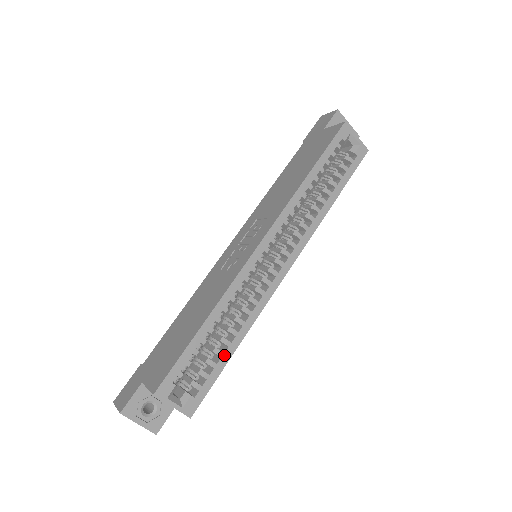
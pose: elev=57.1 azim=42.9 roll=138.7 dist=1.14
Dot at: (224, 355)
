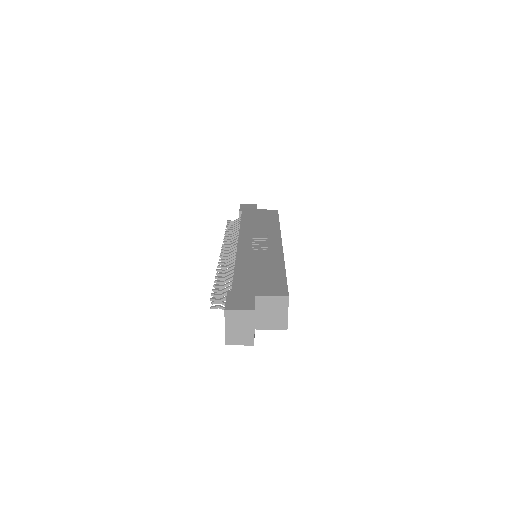
Dot at: occluded
